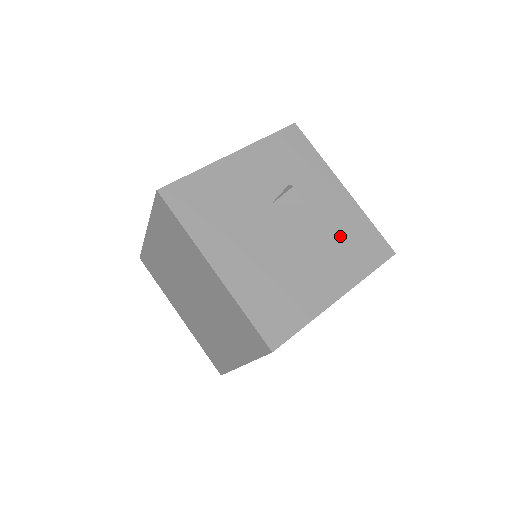
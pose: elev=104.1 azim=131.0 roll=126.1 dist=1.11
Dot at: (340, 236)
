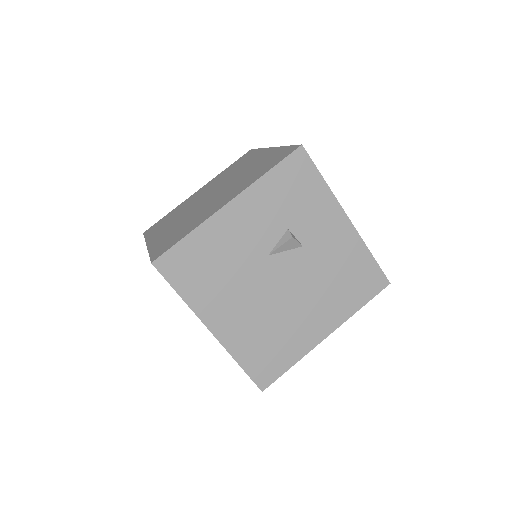
Dot at: (336, 276)
